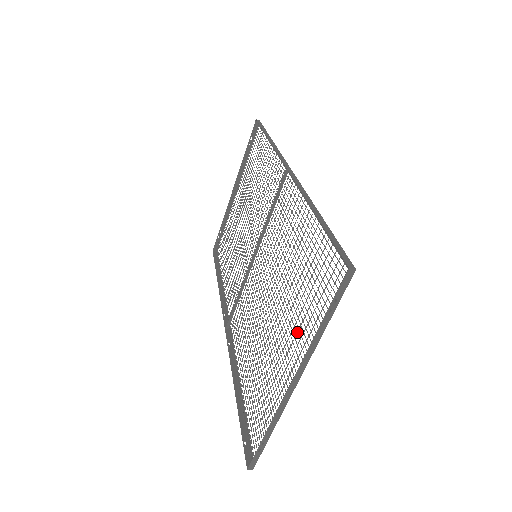
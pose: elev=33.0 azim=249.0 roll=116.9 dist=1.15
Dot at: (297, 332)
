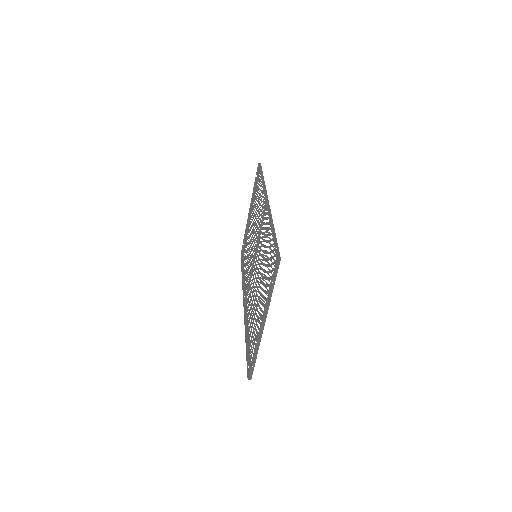
Dot at: (265, 297)
